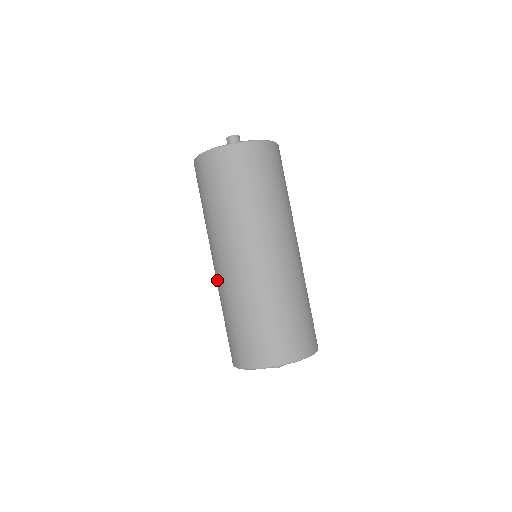
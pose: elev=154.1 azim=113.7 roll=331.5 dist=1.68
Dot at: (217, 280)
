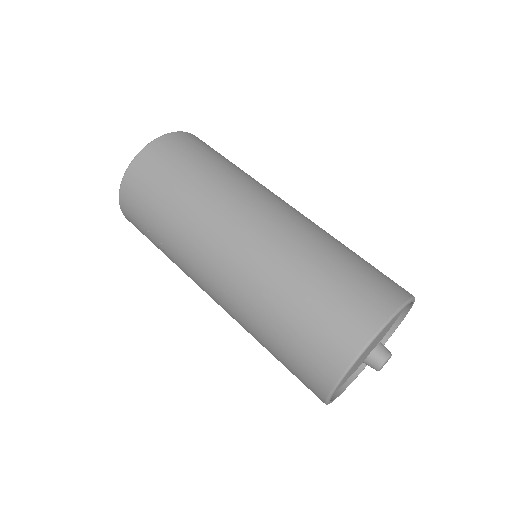
Dot at: (226, 310)
